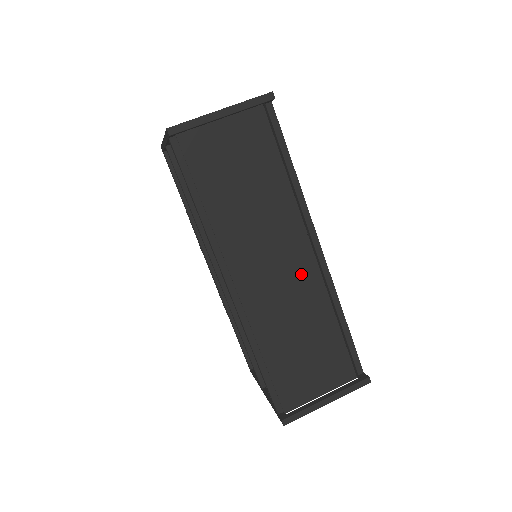
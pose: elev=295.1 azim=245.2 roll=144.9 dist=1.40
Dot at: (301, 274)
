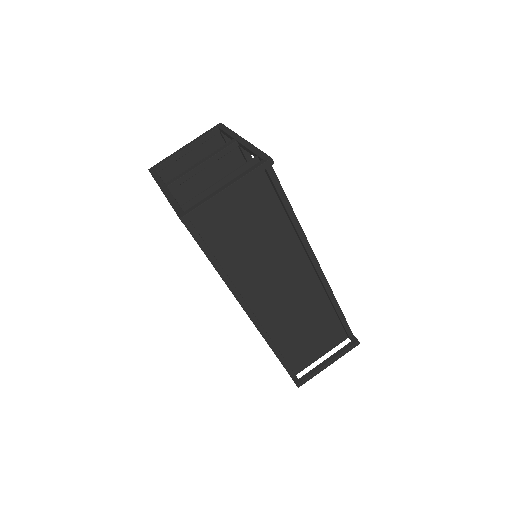
Dot at: (303, 284)
